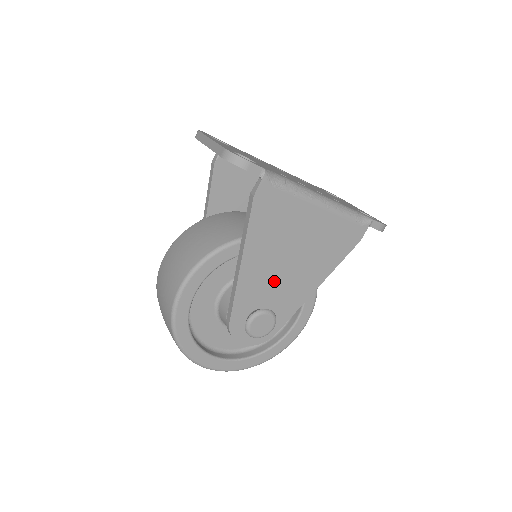
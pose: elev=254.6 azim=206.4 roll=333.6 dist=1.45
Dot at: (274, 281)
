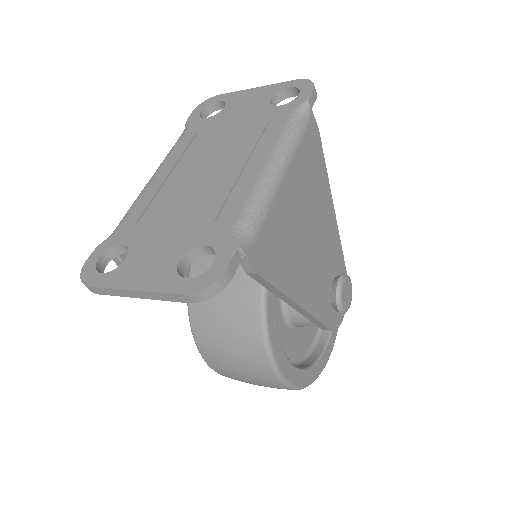
Dot at: (319, 265)
